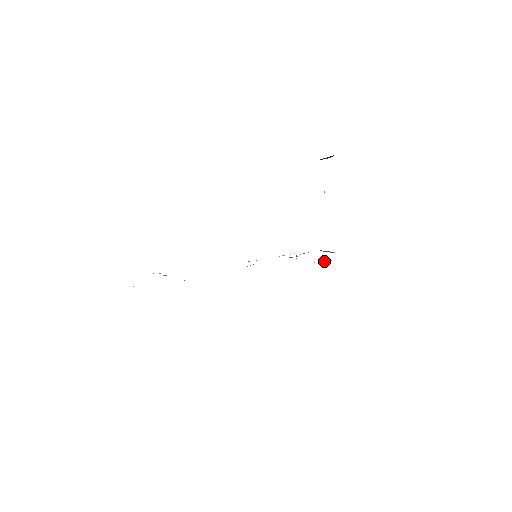
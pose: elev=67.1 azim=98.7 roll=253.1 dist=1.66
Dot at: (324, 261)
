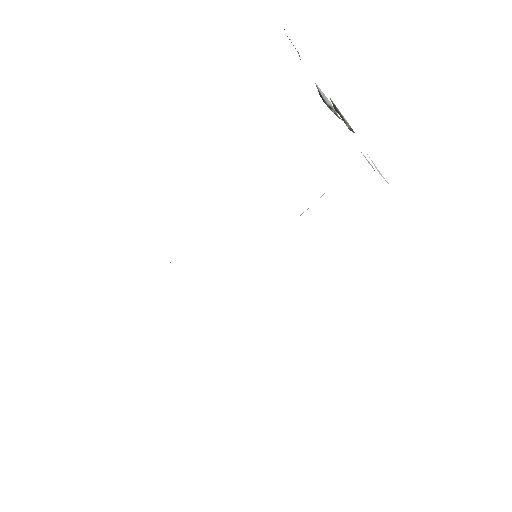
Dot at: occluded
